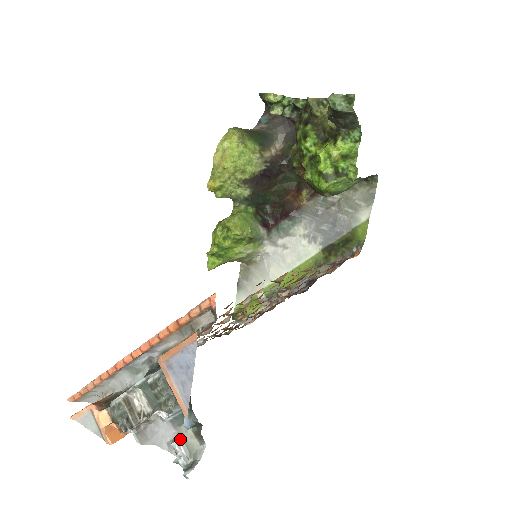
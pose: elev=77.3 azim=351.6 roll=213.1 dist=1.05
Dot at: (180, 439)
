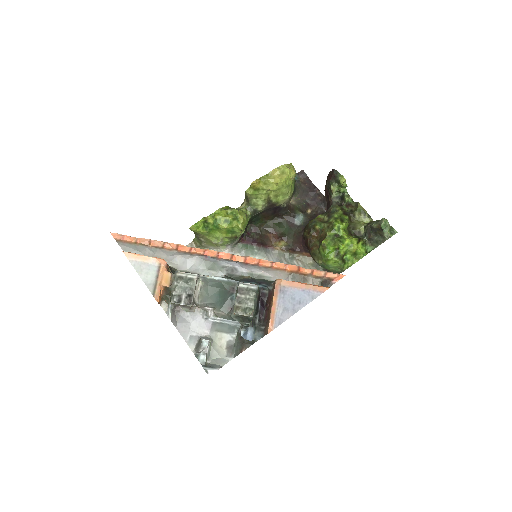
Dot at: (211, 341)
